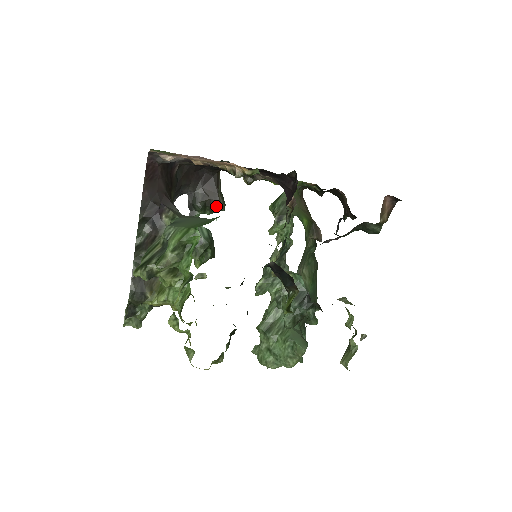
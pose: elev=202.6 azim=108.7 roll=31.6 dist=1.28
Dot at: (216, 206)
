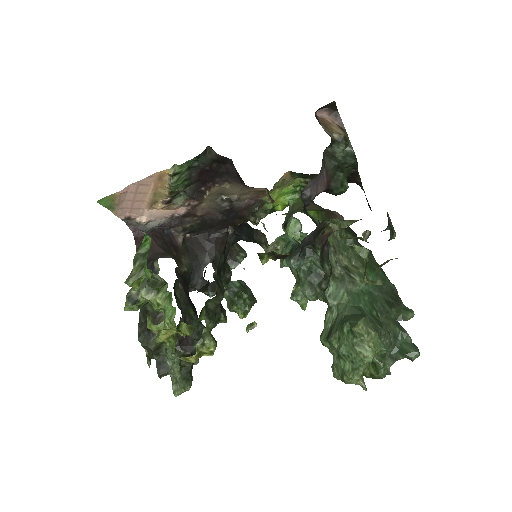
Dot at: (235, 256)
